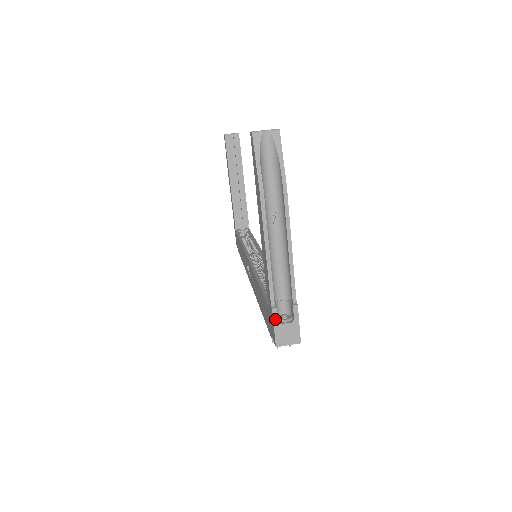
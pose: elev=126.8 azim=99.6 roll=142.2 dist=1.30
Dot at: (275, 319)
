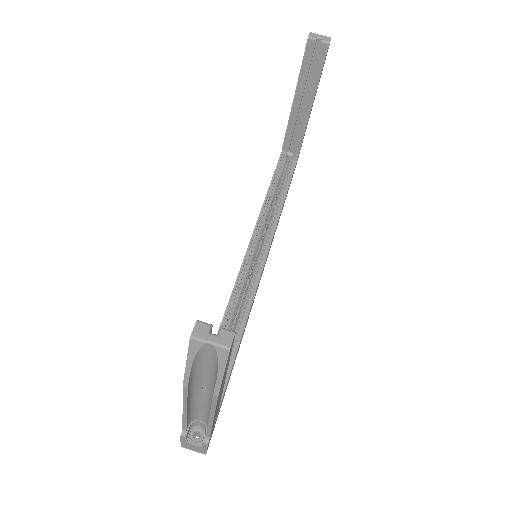
Dot at: (183, 439)
